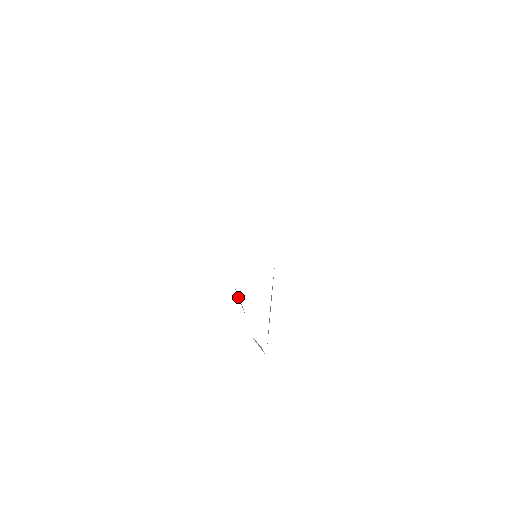
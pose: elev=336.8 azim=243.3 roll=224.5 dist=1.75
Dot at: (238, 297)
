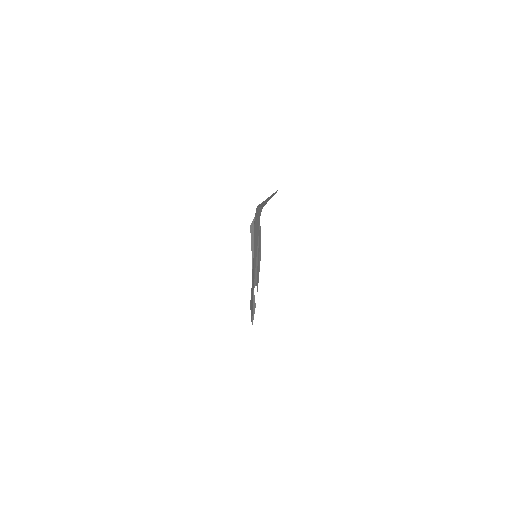
Dot at: occluded
